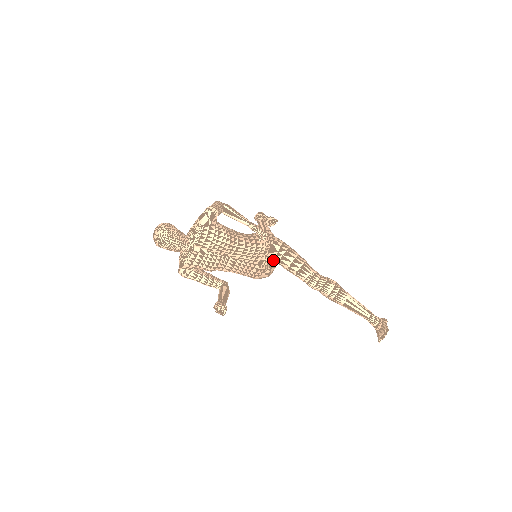
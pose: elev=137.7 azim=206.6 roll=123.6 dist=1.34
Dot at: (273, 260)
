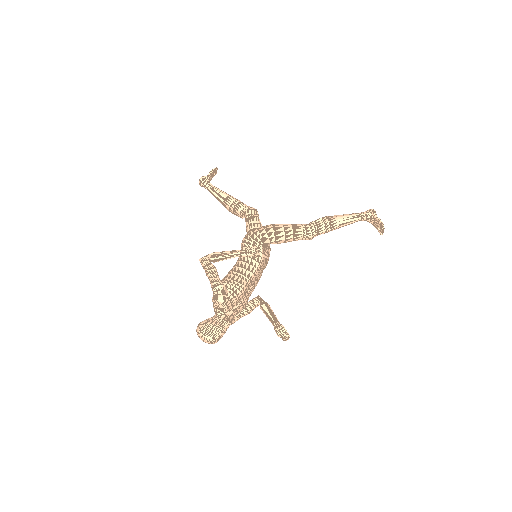
Dot at: occluded
